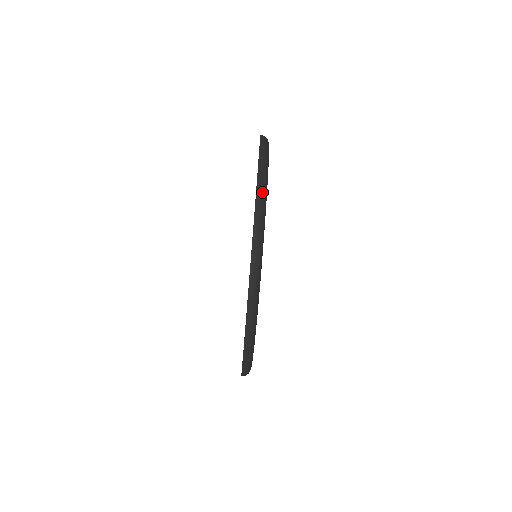
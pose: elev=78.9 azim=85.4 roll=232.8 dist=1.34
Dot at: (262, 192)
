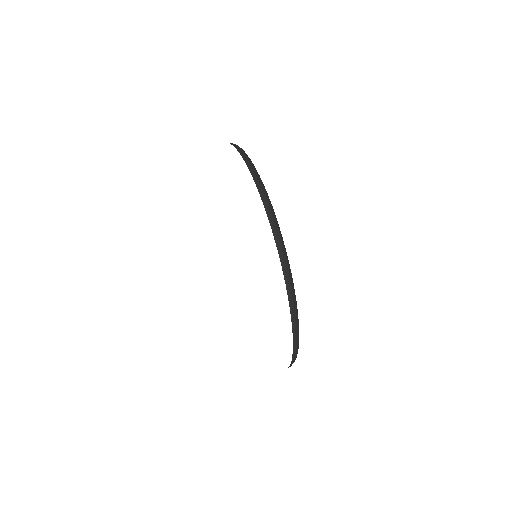
Dot at: (246, 155)
